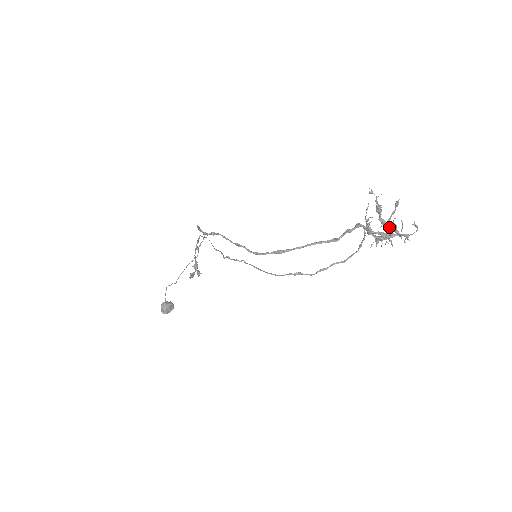
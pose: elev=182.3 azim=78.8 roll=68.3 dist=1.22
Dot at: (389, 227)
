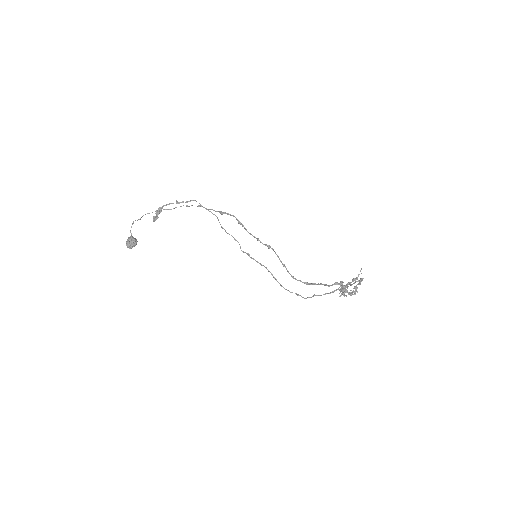
Dot at: occluded
